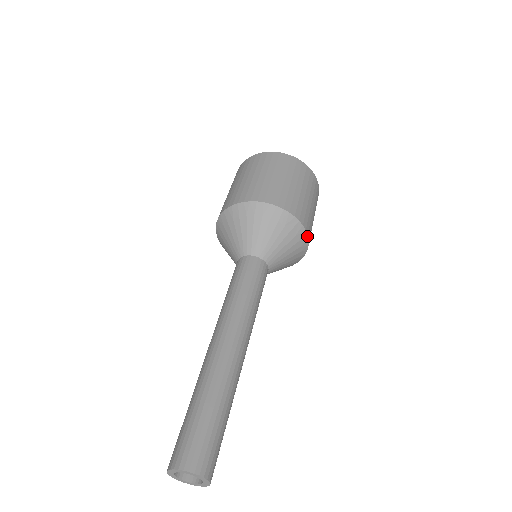
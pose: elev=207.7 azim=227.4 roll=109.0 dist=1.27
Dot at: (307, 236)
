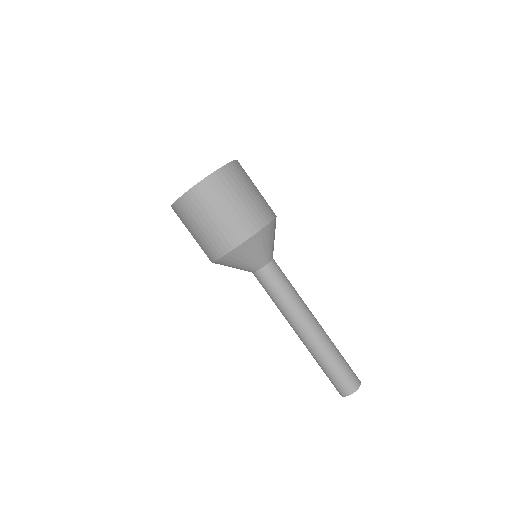
Dot at: (266, 226)
